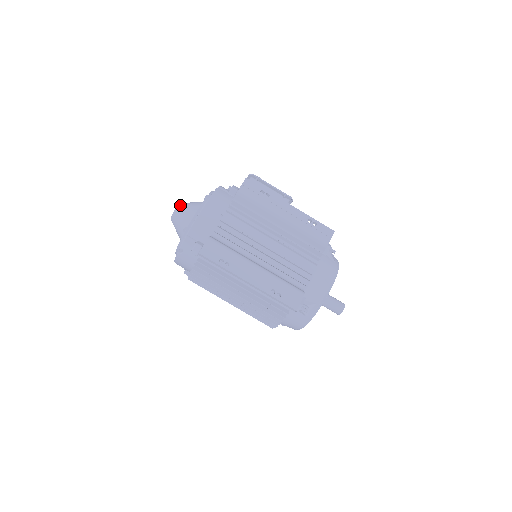
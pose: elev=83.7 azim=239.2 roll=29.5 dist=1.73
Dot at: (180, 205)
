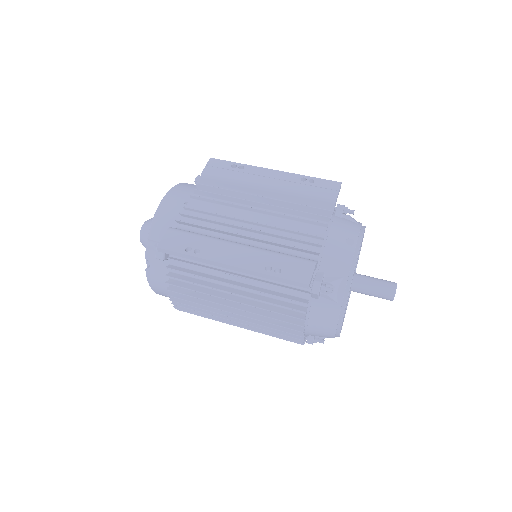
Dot at: (146, 221)
